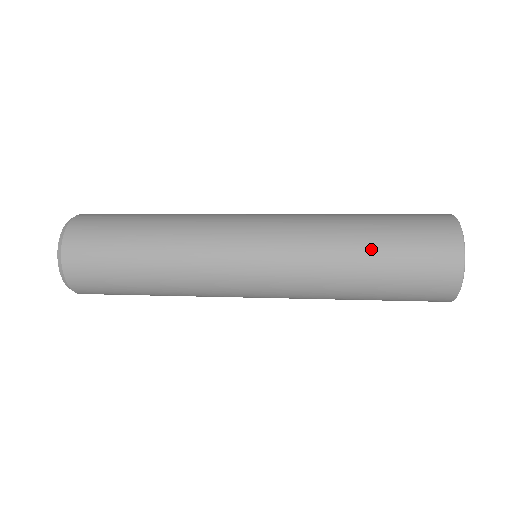
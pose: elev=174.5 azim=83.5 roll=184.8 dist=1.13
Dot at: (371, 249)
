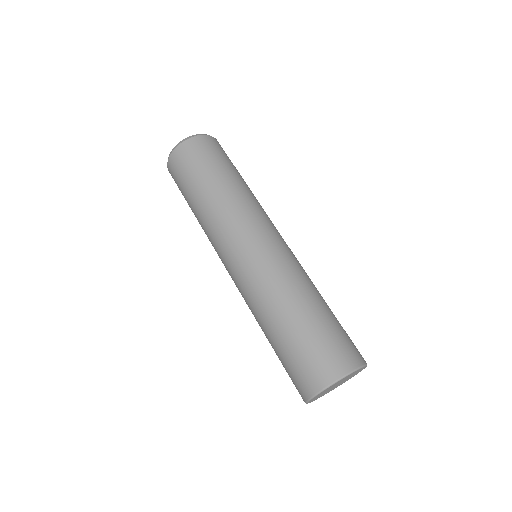
Dot at: occluded
